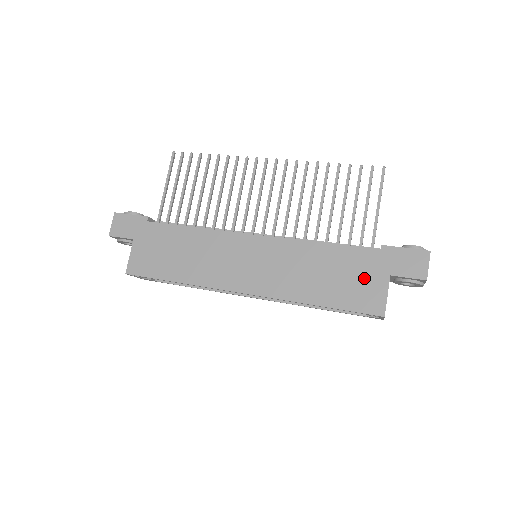
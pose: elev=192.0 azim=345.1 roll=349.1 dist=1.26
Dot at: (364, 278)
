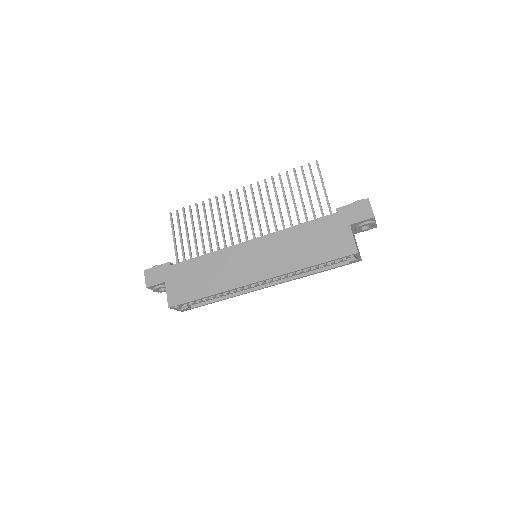
Dot at: (334, 234)
